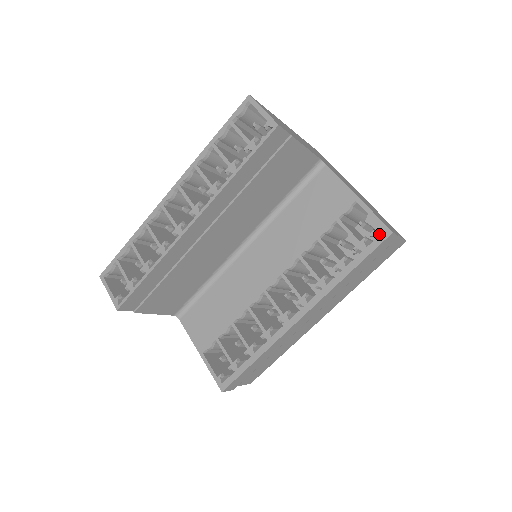
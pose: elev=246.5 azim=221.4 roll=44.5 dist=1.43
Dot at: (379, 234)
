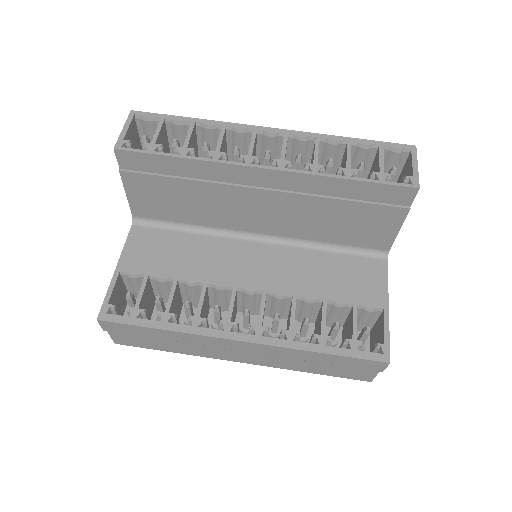
Dot at: occluded
